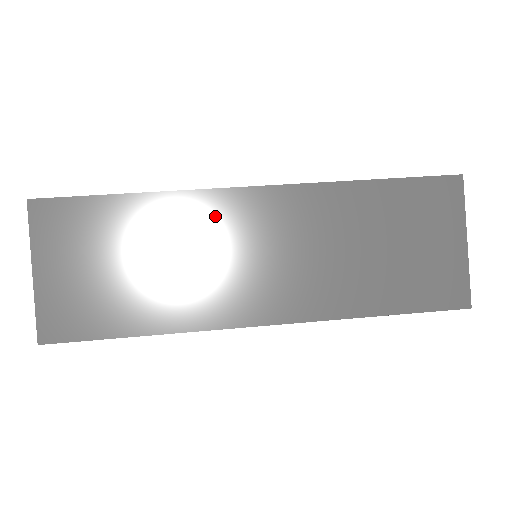
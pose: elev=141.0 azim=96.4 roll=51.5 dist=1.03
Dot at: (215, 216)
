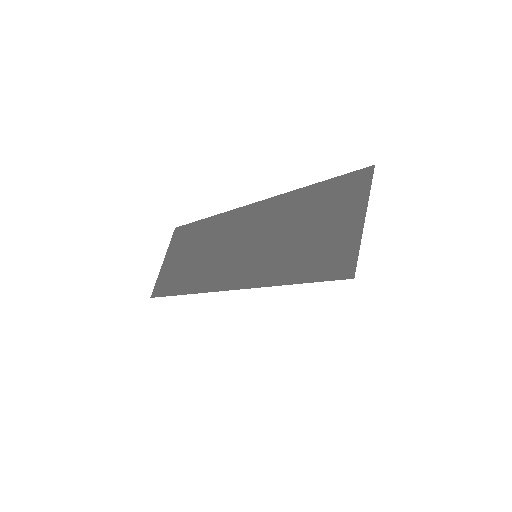
Dot at: (229, 225)
